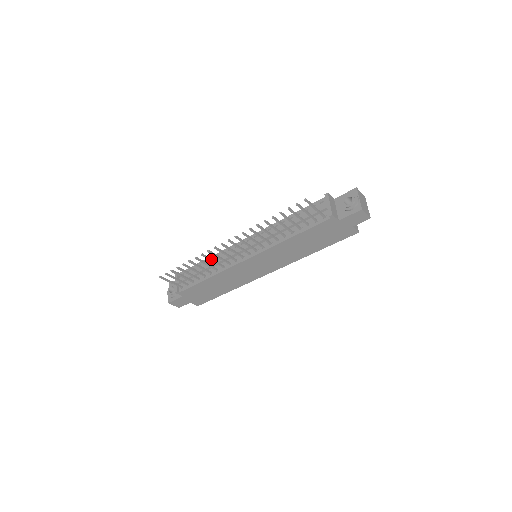
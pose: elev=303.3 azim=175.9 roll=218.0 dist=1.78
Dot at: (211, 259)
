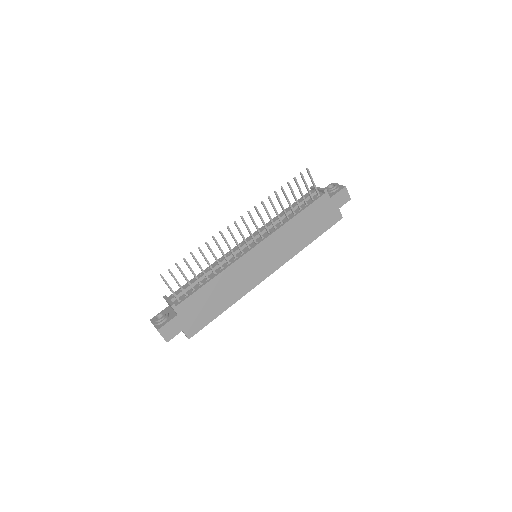
Dot at: (220, 247)
